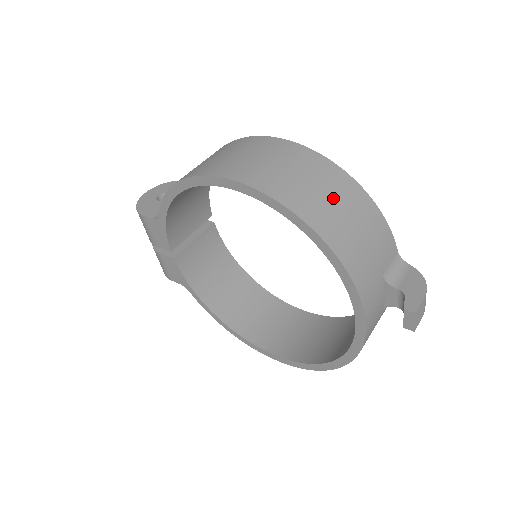
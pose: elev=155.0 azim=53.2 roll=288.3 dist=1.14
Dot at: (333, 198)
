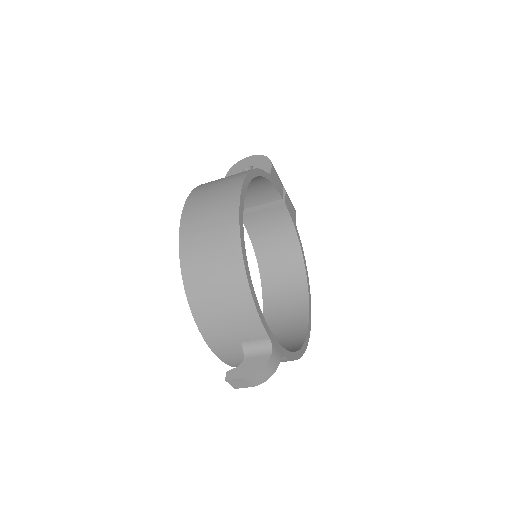
Dot at: (215, 275)
